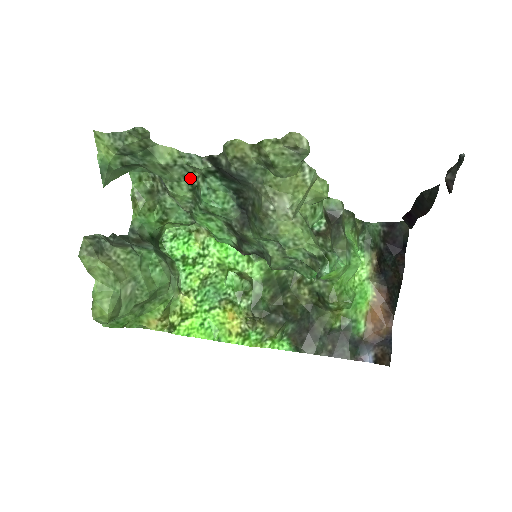
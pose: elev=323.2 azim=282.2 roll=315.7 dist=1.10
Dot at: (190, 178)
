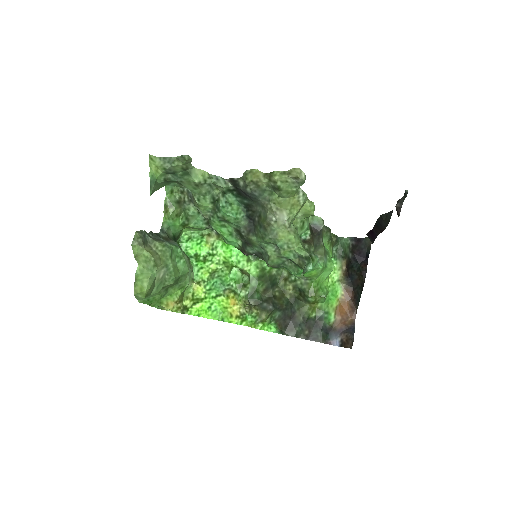
Dot at: (213, 194)
